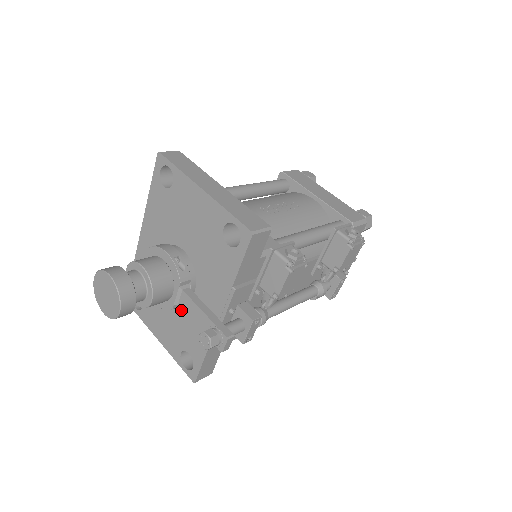
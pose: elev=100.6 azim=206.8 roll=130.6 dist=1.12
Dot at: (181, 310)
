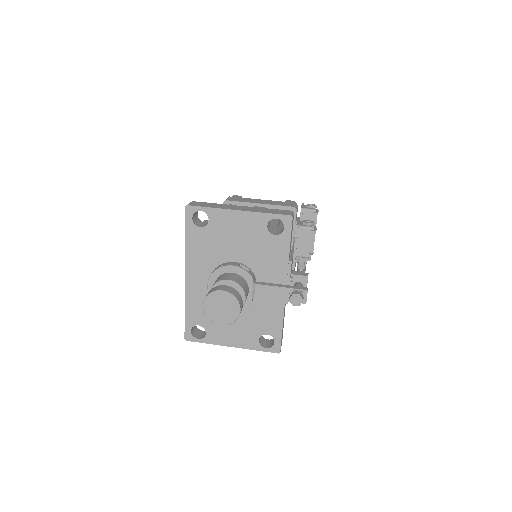
Dot at: (248, 307)
